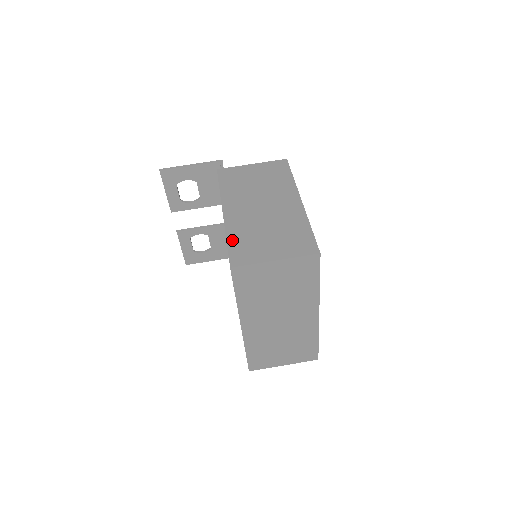
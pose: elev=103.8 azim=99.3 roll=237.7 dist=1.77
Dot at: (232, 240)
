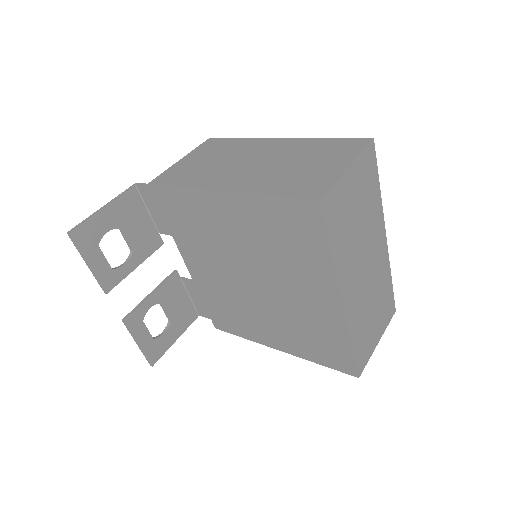
Dot at: (276, 191)
